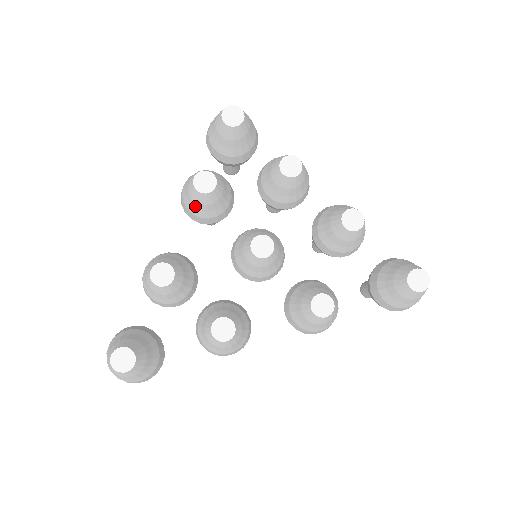
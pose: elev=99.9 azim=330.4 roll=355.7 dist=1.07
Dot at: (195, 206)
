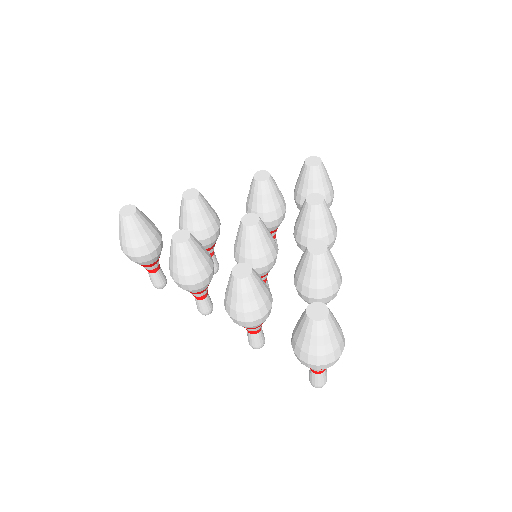
Dot at: (249, 193)
